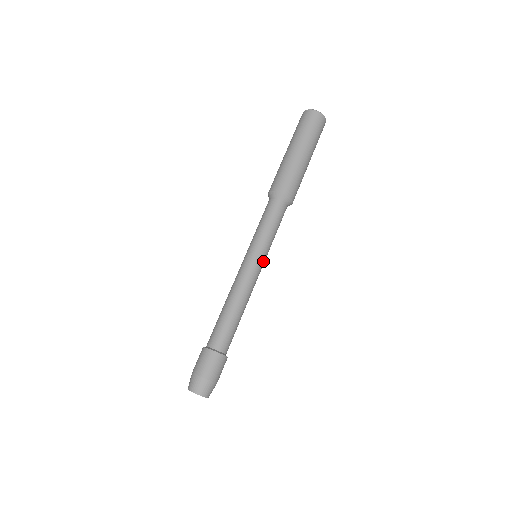
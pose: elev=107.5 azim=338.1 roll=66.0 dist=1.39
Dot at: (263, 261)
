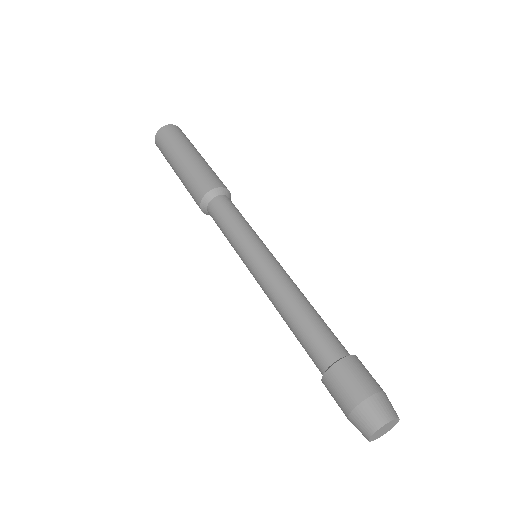
Dot at: (263, 249)
